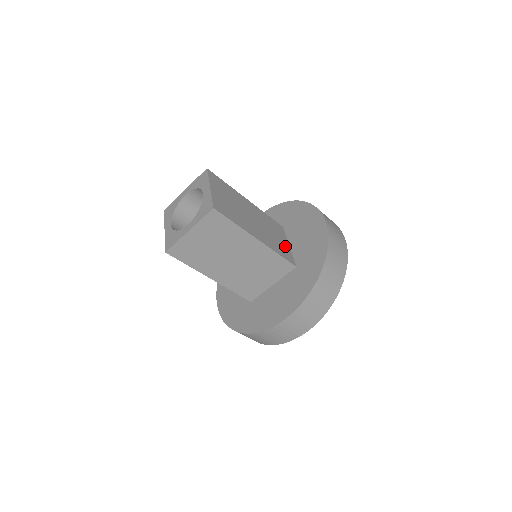
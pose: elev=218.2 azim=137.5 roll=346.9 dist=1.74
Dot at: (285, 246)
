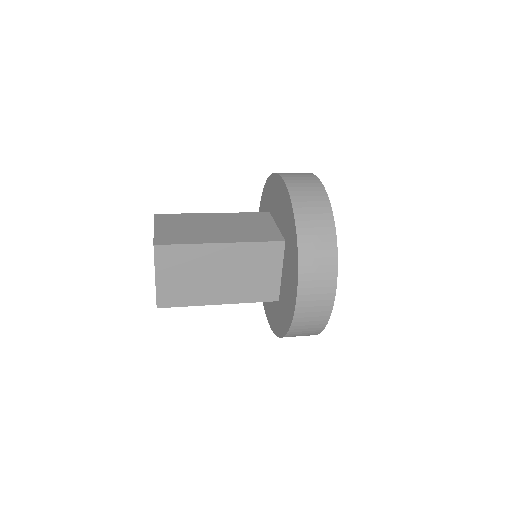
Dot at: (271, 279)
